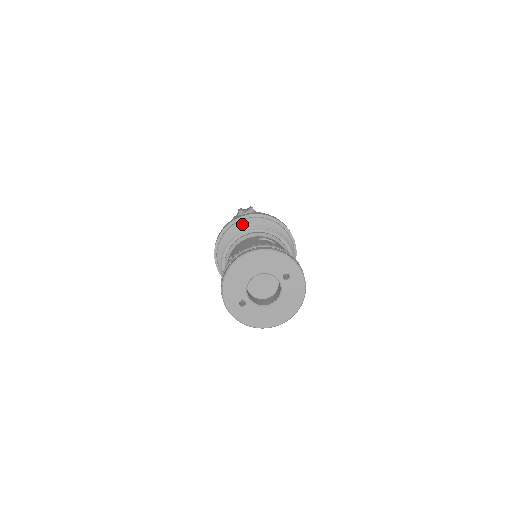
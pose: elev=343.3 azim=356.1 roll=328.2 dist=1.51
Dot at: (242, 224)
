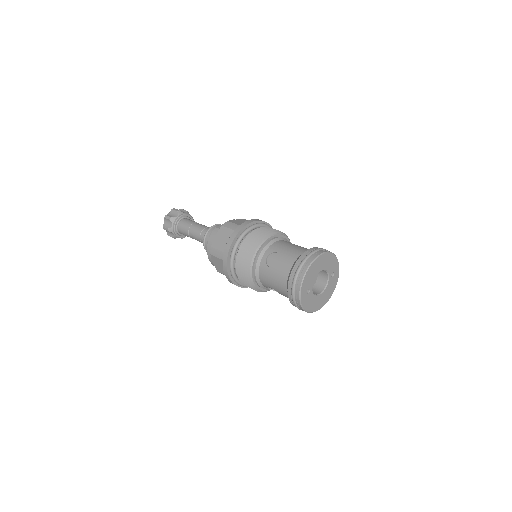
Dot at: (262, 227)
